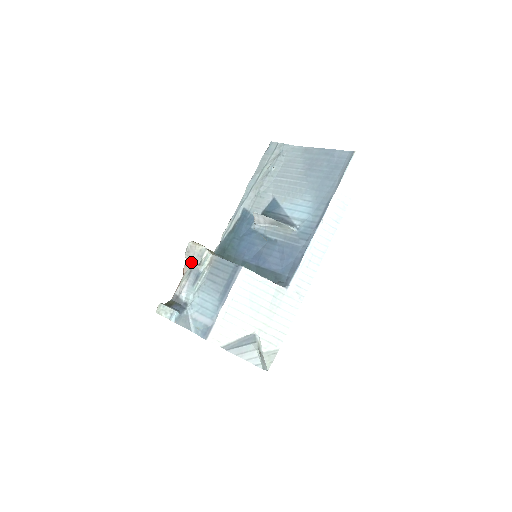
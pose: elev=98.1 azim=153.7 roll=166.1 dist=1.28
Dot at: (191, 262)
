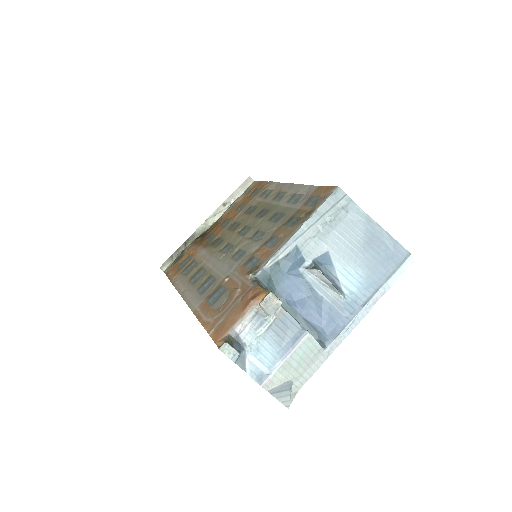
Dot at: (263, 310)
